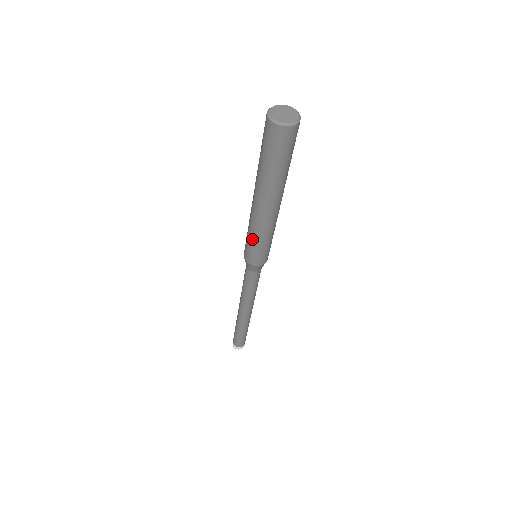
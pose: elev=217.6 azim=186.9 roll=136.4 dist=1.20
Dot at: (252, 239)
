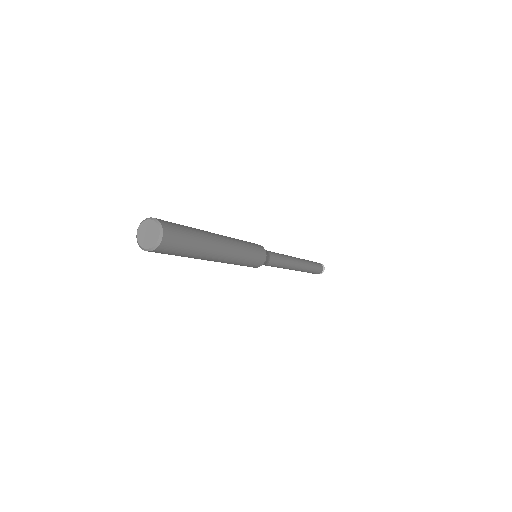
Dot at: (242, 264)
